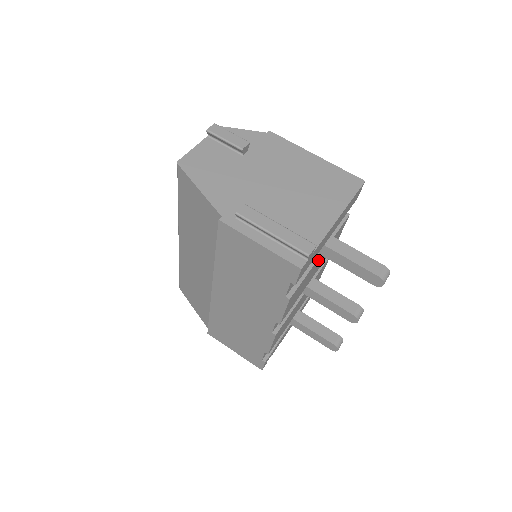
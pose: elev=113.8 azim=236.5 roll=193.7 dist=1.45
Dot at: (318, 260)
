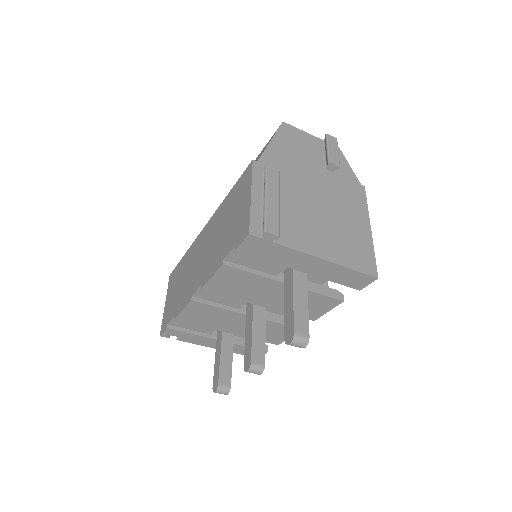
Dot at: (279, 286)
